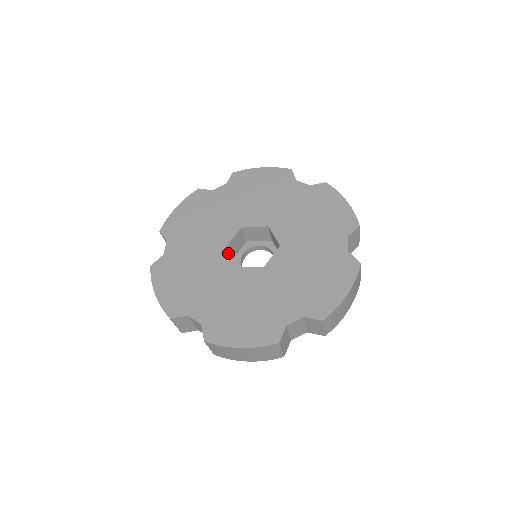
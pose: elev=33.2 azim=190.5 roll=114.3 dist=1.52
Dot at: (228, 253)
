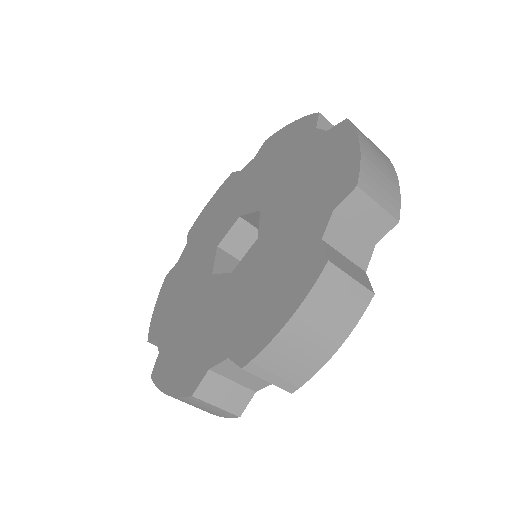
Dot at: (214, 255)
